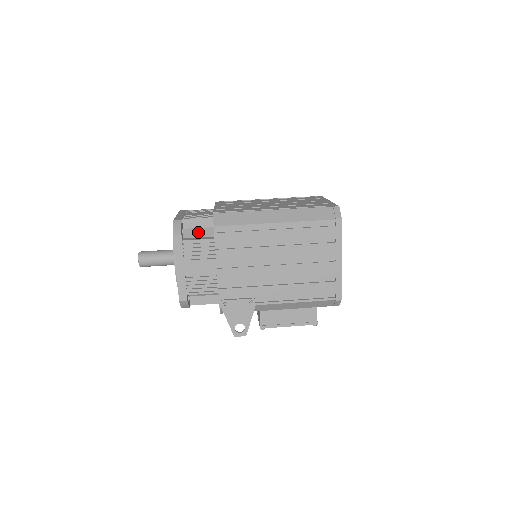
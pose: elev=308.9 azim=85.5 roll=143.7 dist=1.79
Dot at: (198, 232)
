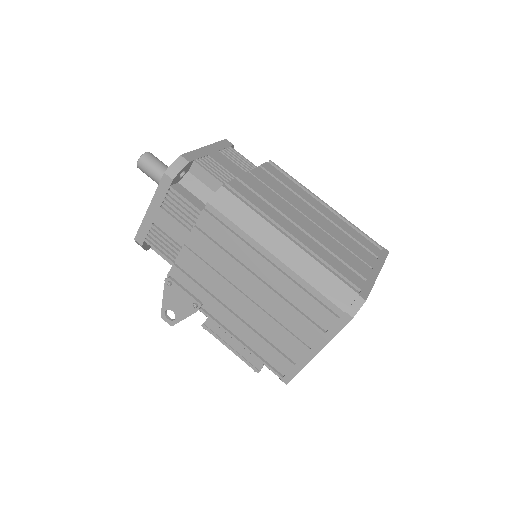
Dot at: (199, 188)
